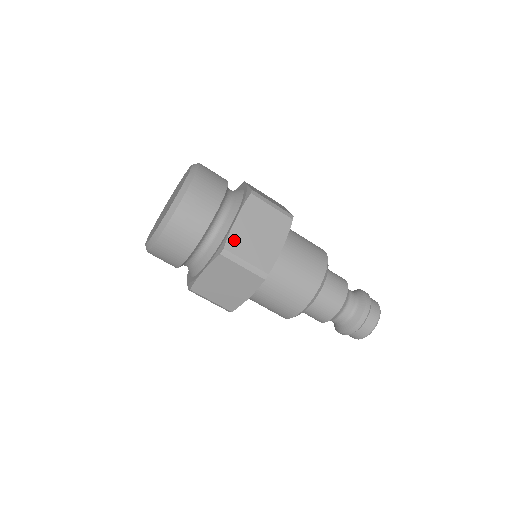
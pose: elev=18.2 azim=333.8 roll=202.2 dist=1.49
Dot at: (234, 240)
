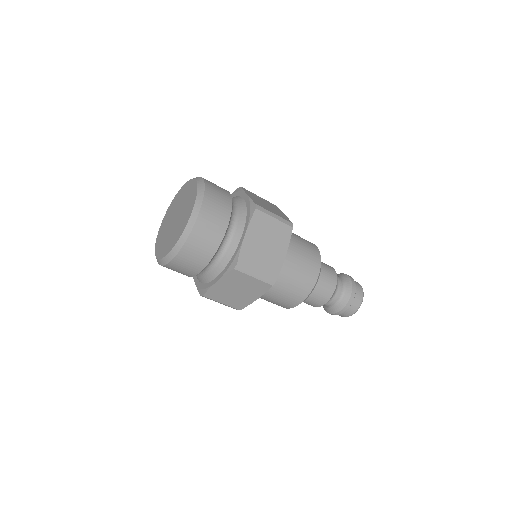
Dot at: (245, 255)
